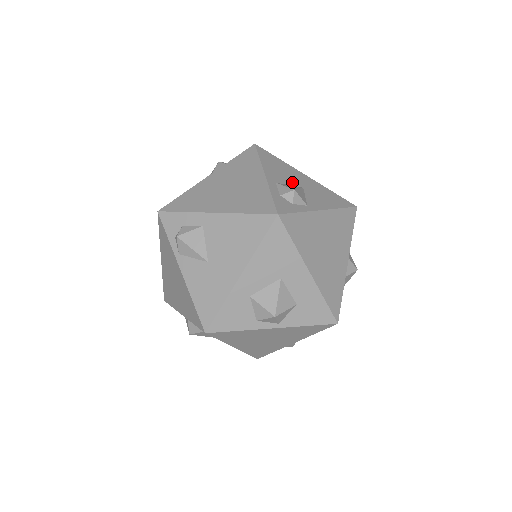
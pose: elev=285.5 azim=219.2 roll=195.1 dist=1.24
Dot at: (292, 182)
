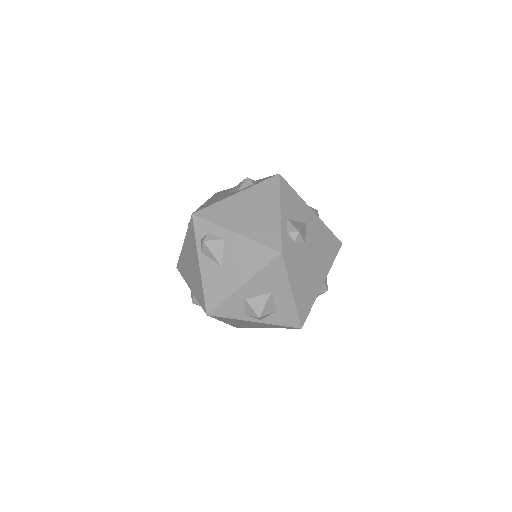
Dot at: (299, 218)
